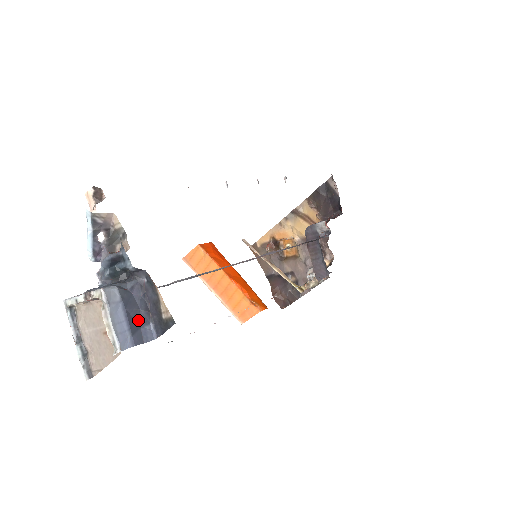
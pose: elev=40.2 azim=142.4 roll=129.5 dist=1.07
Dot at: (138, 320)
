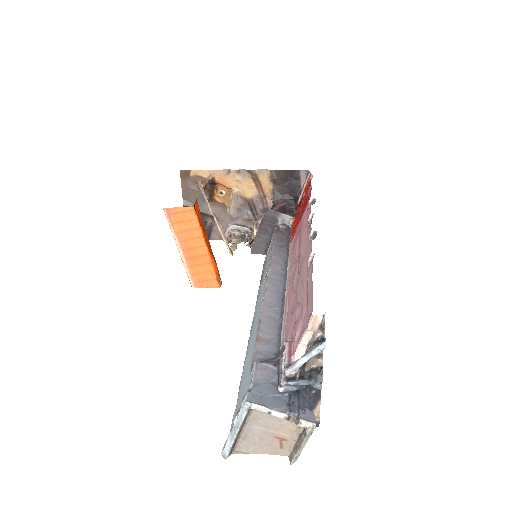
Dot at: occluded
